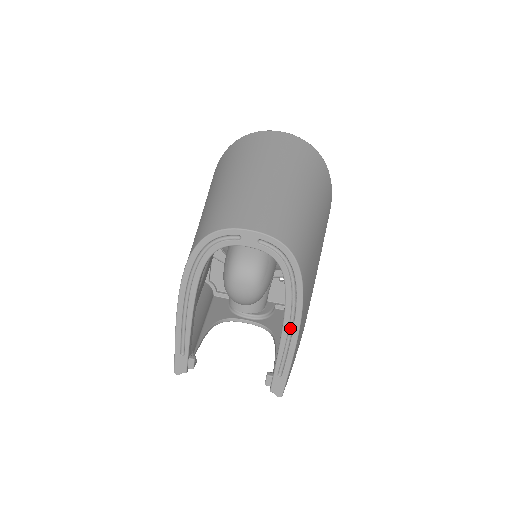
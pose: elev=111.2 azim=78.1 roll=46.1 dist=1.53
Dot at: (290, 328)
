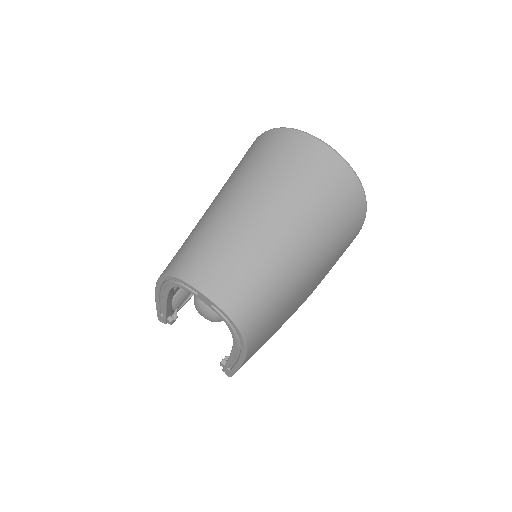
Dot at: (237, 356)
